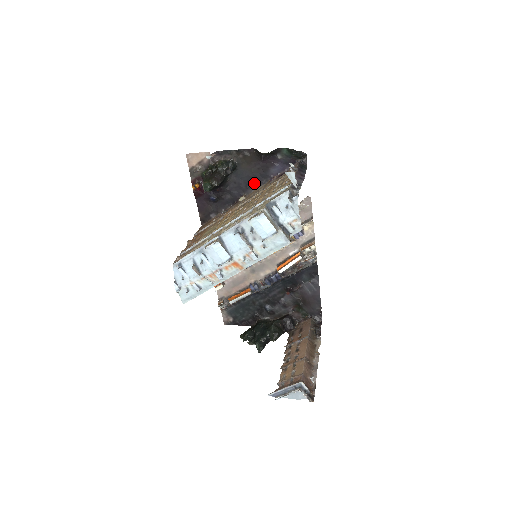
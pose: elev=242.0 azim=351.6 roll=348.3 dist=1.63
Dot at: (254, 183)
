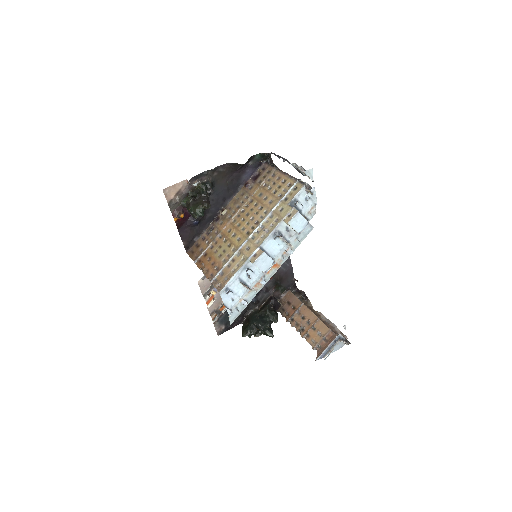
Dot at: (230, 194)
